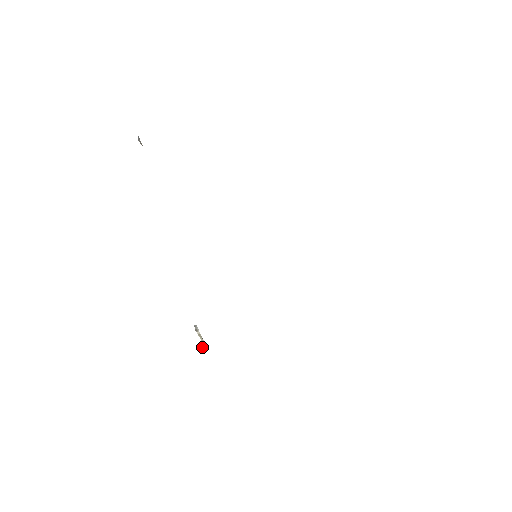
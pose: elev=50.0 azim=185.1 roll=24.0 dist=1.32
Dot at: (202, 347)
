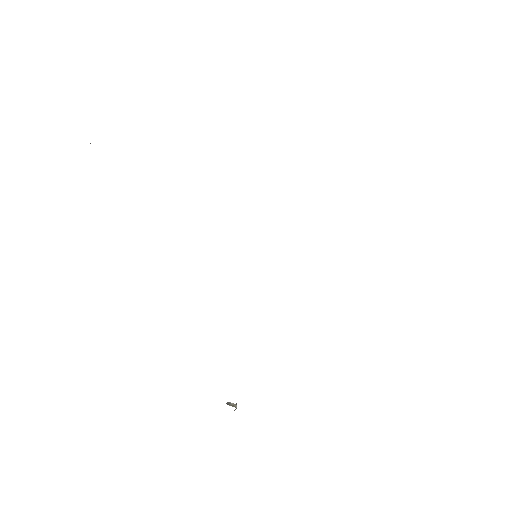
Dot at: occluded
